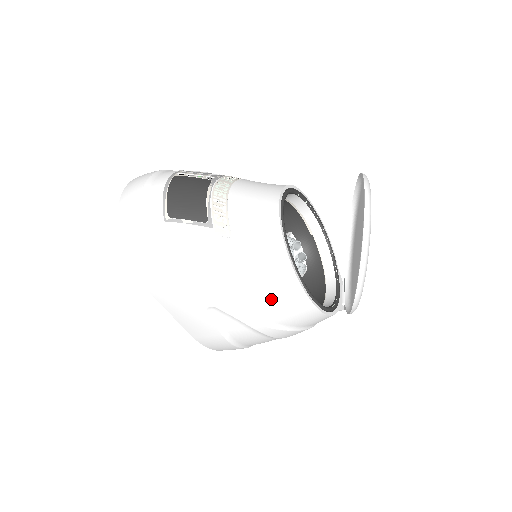
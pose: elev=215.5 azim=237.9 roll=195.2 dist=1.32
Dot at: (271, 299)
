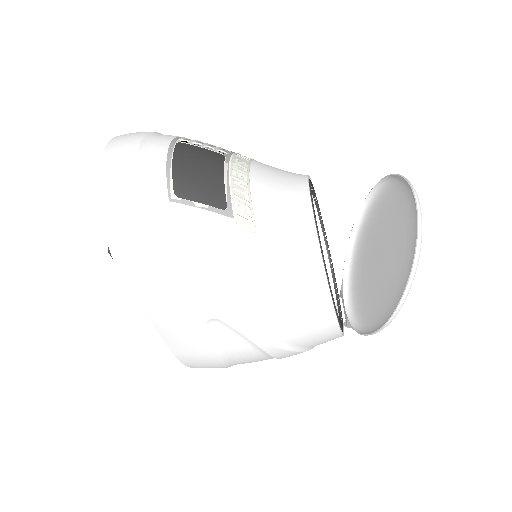
Dot at: (293, 315)
